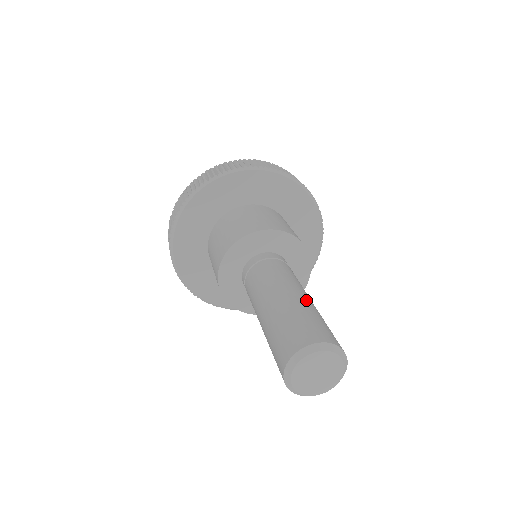
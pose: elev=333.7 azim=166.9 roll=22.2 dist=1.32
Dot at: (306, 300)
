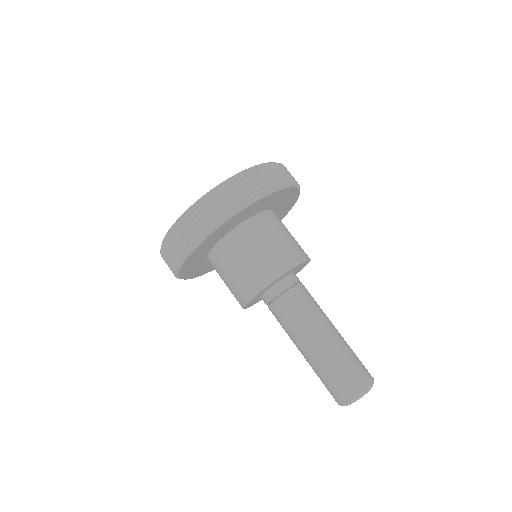
Dot at: (340, 337)
